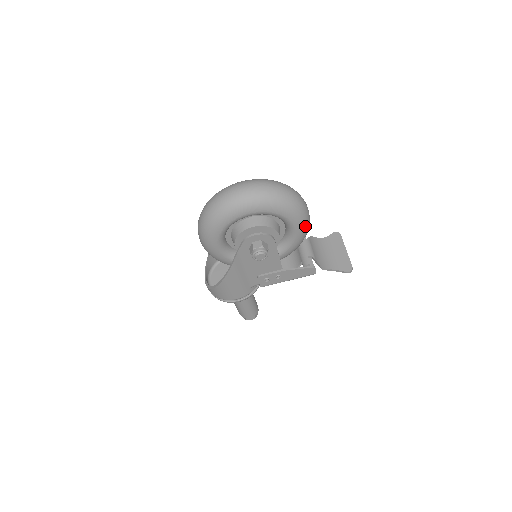
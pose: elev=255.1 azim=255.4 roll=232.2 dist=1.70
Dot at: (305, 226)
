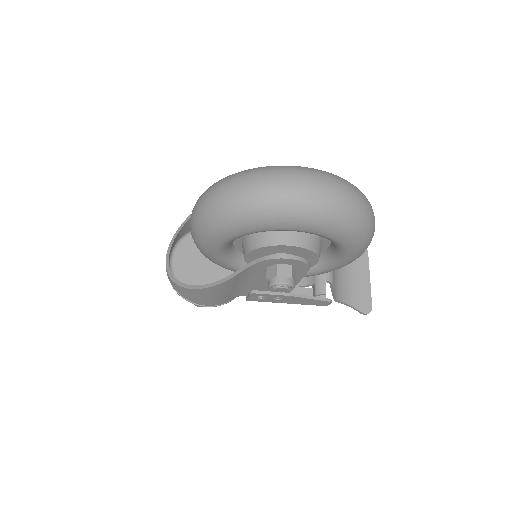
Dot at: (356, 258)
